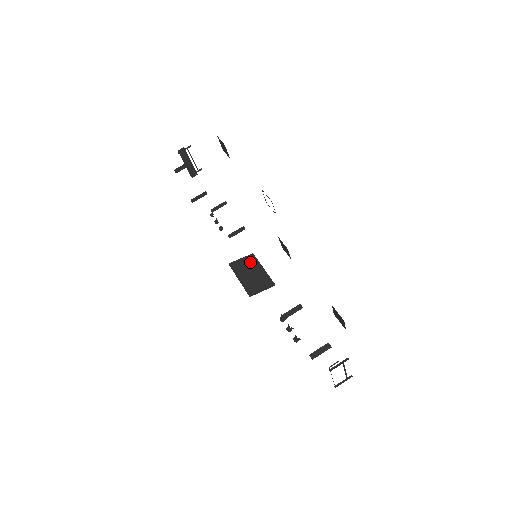
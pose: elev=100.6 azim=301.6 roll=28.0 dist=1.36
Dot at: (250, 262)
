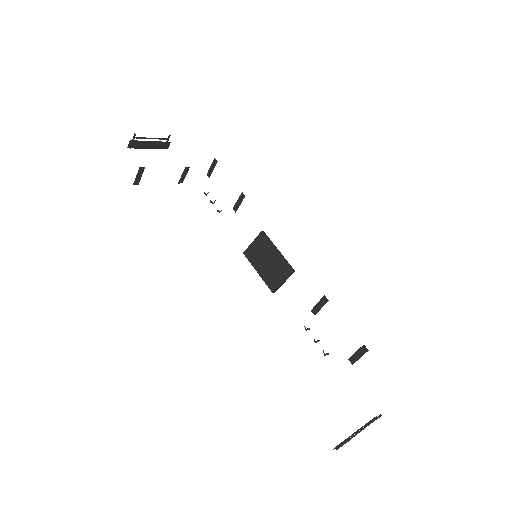
Dot at: (262, 245)
